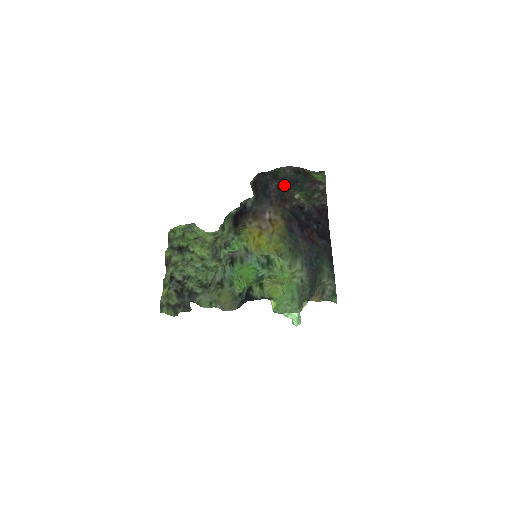
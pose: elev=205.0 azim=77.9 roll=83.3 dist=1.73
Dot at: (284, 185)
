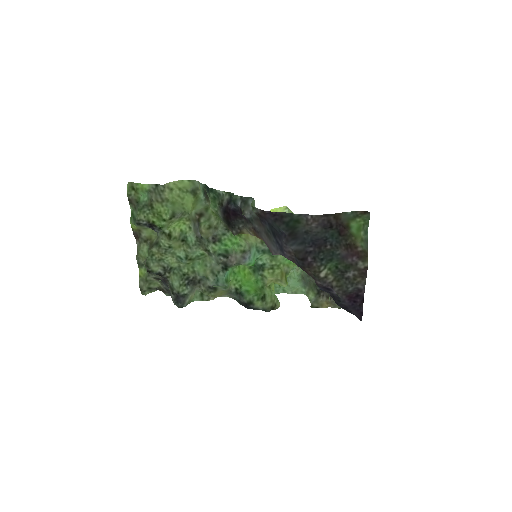
Dot at: (306, 251)
